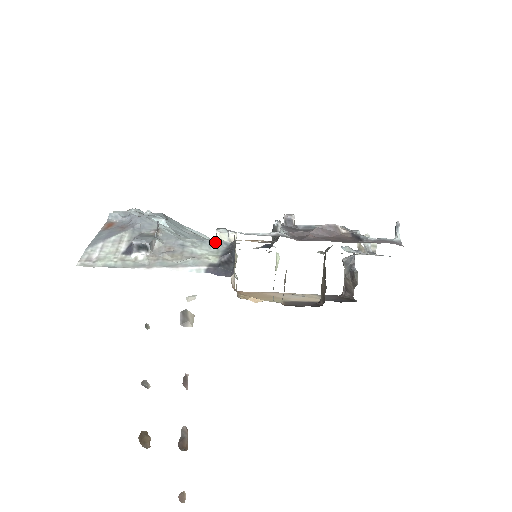
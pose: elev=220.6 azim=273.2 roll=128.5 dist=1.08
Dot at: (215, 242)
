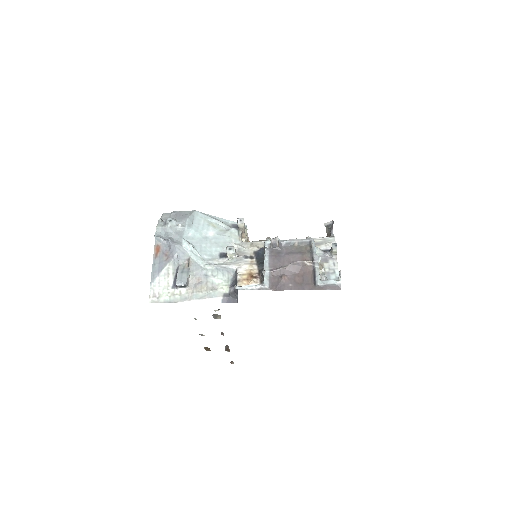
Dot at: (226, 270)
